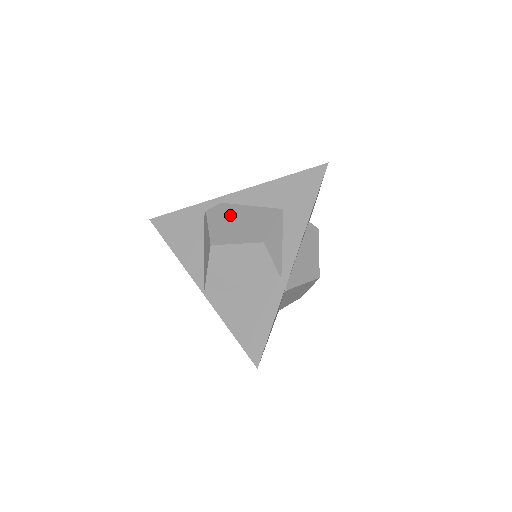
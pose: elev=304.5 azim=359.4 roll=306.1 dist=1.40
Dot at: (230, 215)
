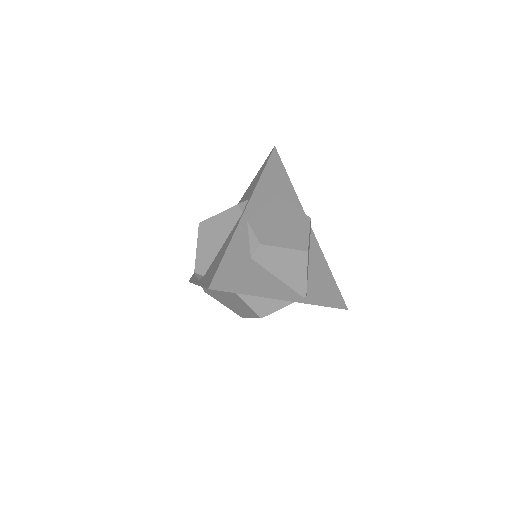
Dot at: (219, 296)
